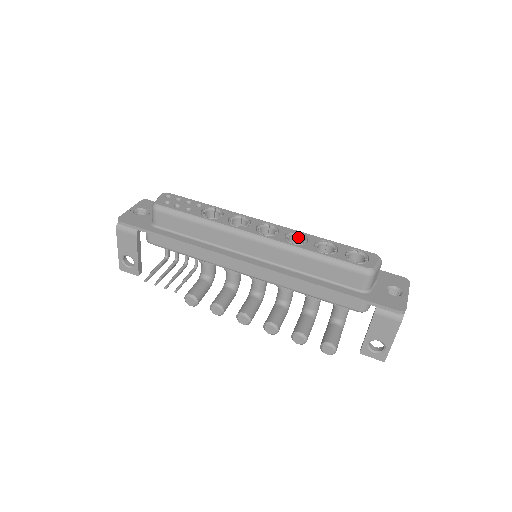
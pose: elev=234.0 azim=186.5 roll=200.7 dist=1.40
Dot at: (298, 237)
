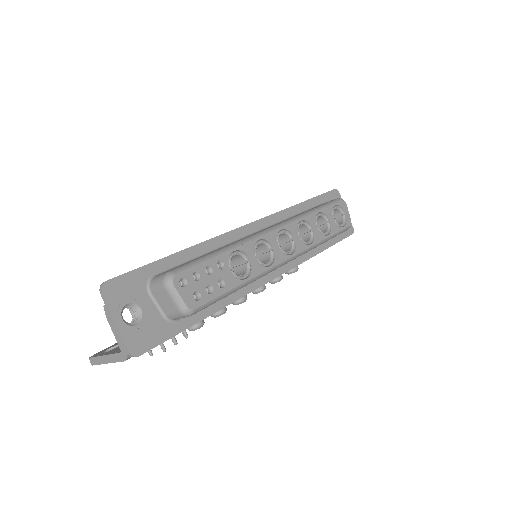
Dot at: occluded
